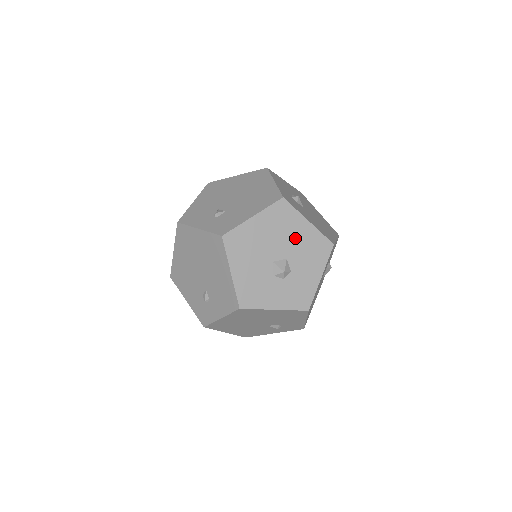
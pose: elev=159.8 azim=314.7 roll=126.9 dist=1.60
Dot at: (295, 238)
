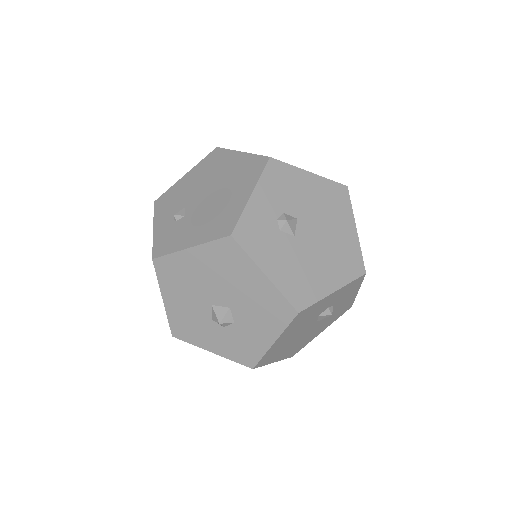
Dot at: (243, 288)
